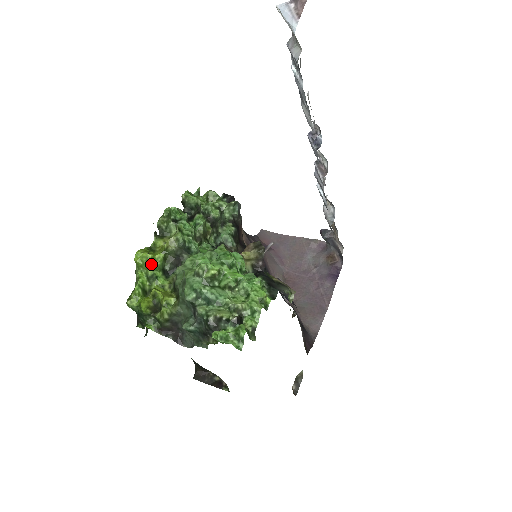
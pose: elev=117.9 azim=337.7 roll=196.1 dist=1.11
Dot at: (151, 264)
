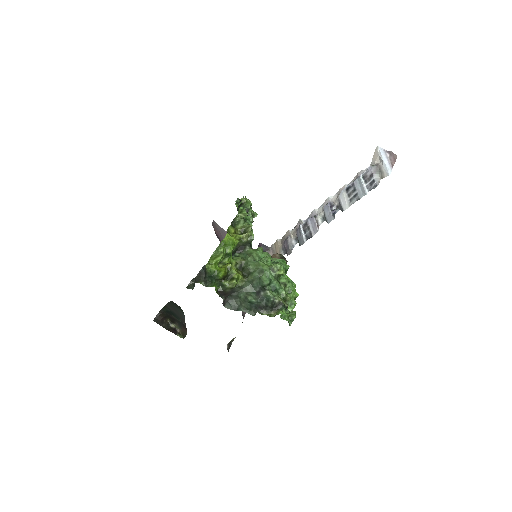
Dot at: (233, 246)
